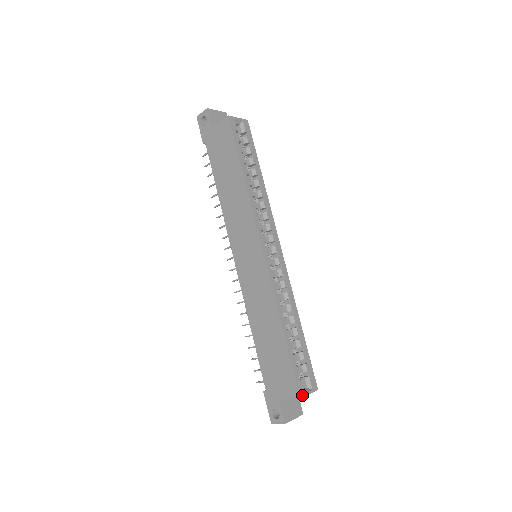
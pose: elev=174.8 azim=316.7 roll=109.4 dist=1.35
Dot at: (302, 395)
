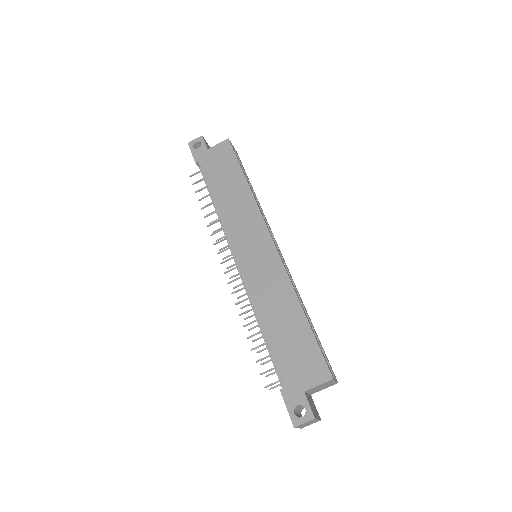
Dot at: (333, 377)
